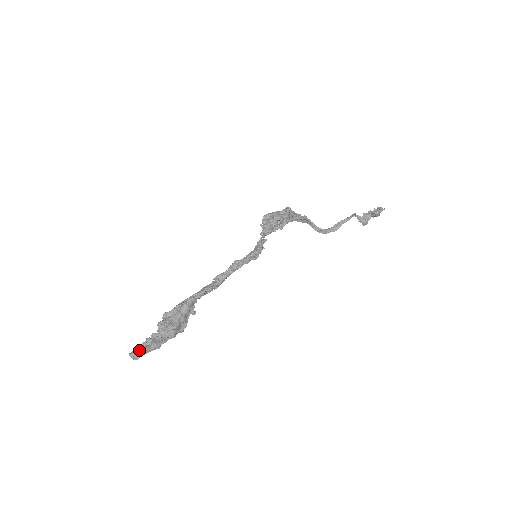
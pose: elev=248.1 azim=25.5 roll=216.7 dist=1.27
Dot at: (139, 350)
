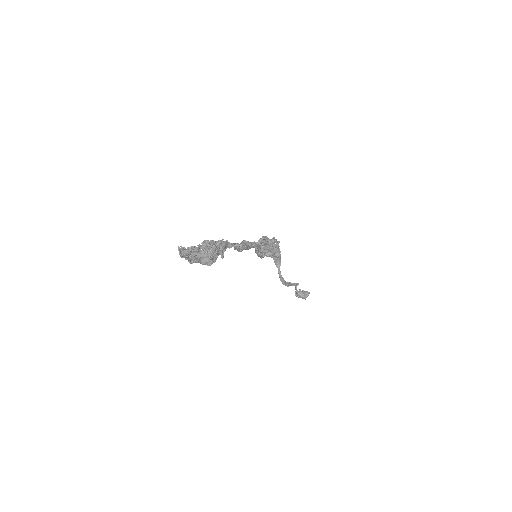
Dot at: (186, 249)
